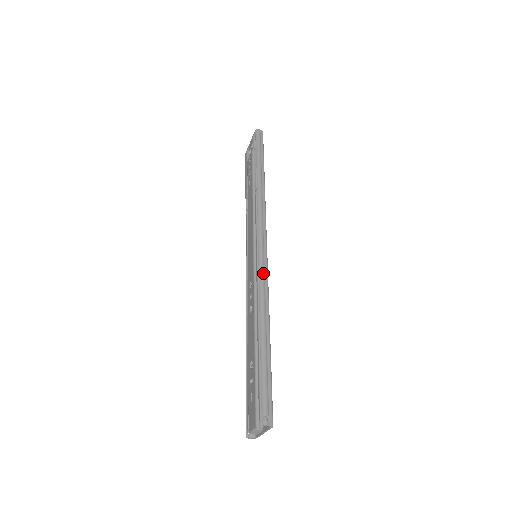
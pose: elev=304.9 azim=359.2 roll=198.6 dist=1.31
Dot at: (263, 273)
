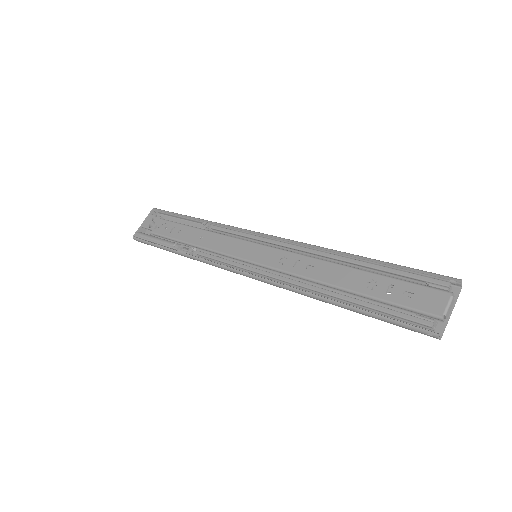
Dot at: (298, 242)
